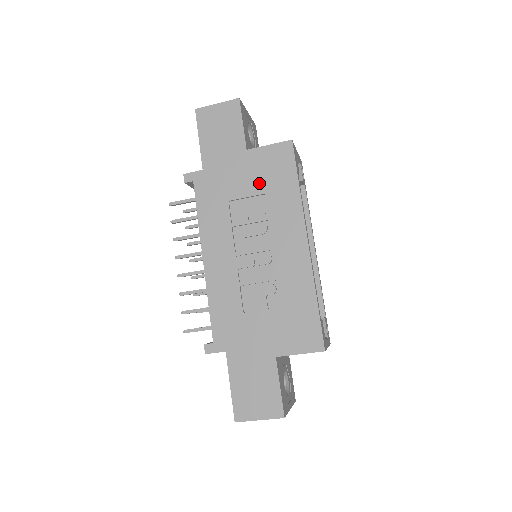
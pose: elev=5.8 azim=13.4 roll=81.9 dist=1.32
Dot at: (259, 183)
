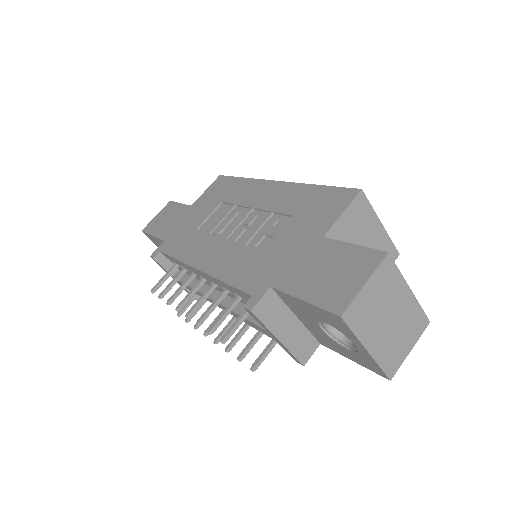
Dot at: (212, 204)
